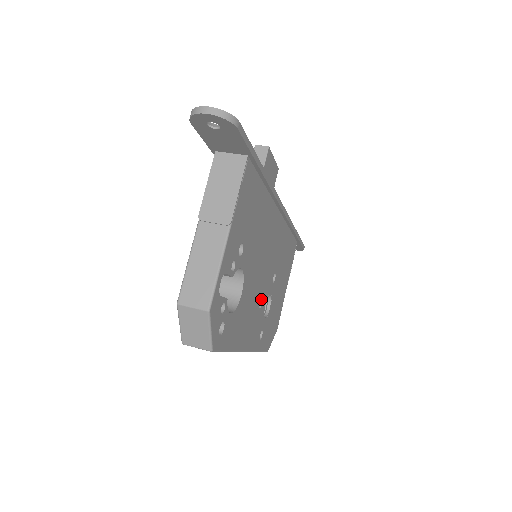
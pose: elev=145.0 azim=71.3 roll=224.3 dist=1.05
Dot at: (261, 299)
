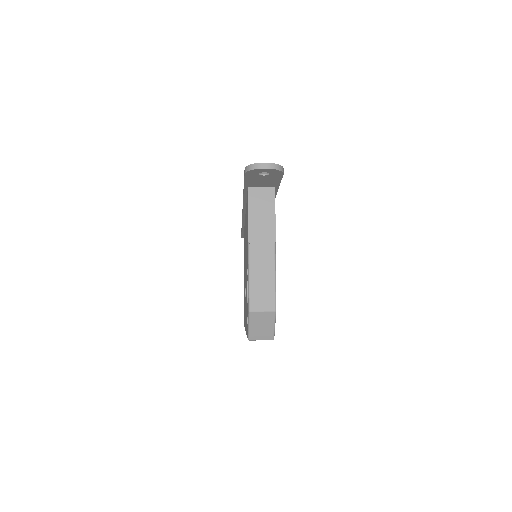
Dot at: occluded
